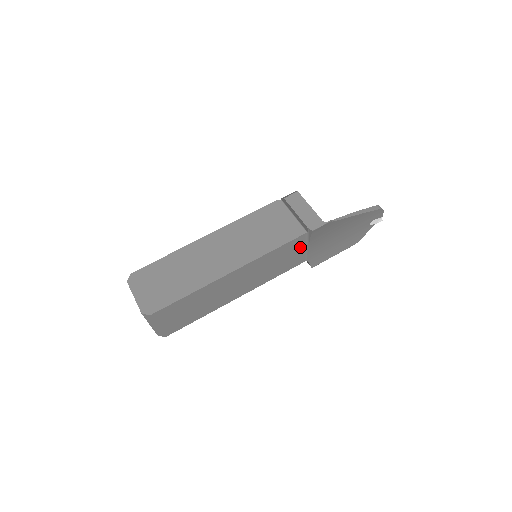
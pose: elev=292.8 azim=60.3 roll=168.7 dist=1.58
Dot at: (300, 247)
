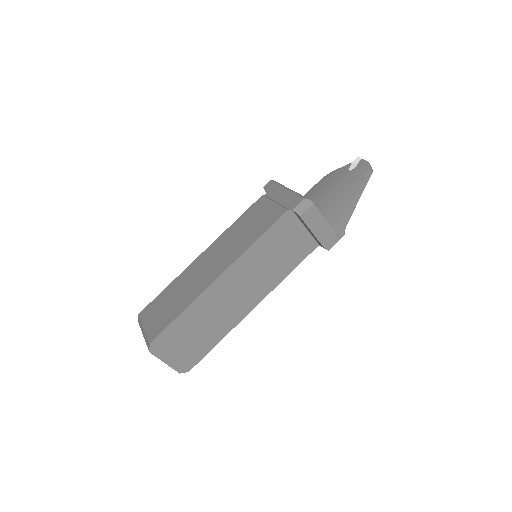
Dot at: occluded
